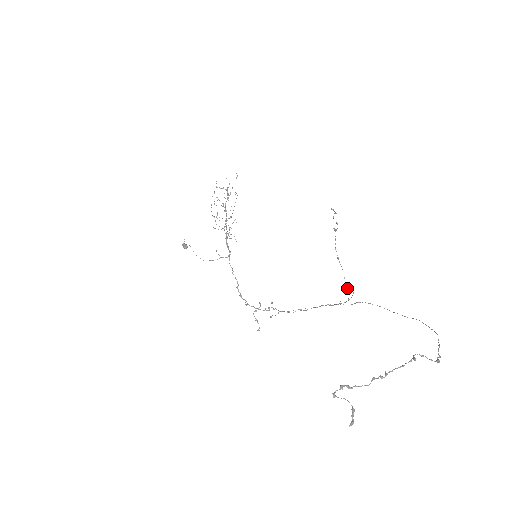
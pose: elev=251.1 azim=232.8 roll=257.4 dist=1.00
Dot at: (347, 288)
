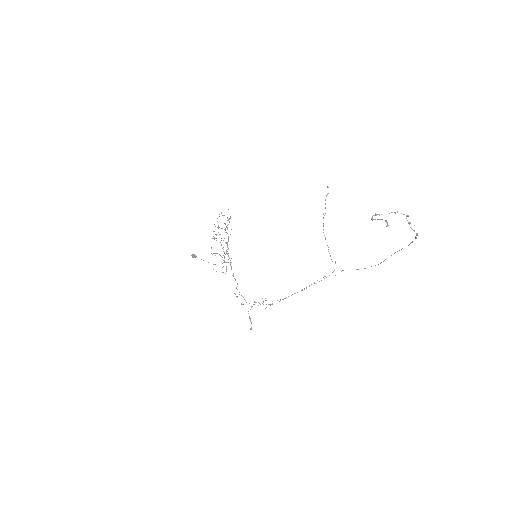
Dot at: occluded
